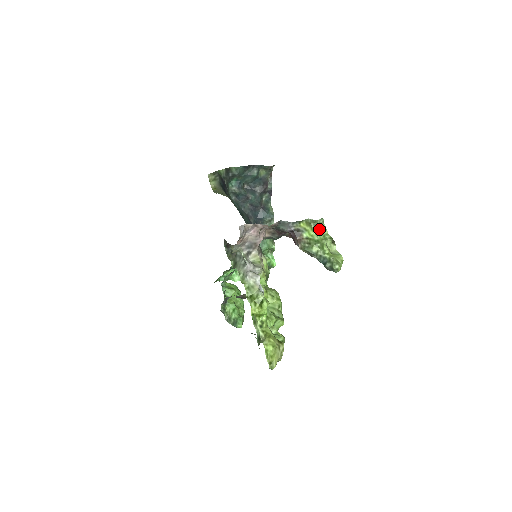
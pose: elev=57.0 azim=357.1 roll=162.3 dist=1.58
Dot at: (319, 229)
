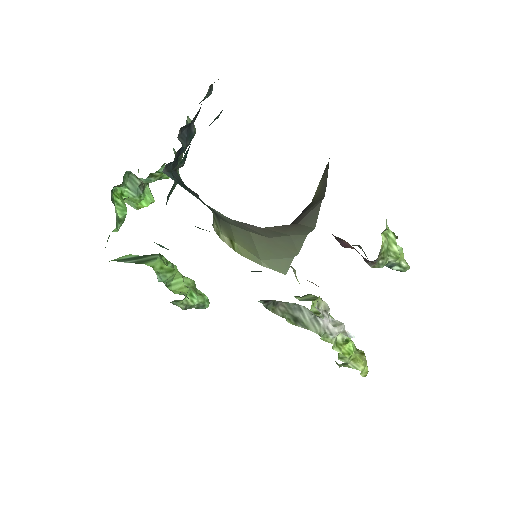
Dot at: occluded
